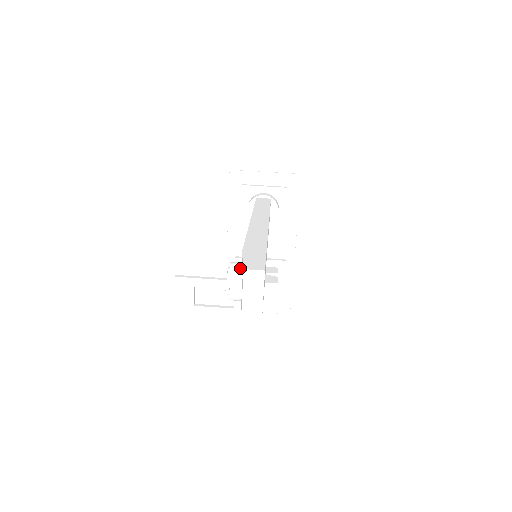
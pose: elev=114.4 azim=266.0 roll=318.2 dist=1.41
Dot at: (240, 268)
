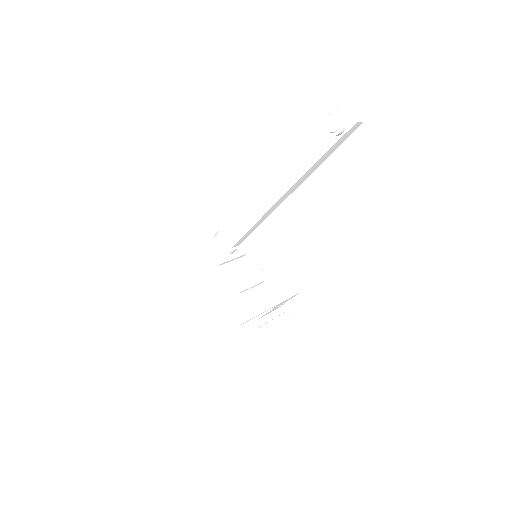
Dot at: (333, 111)
